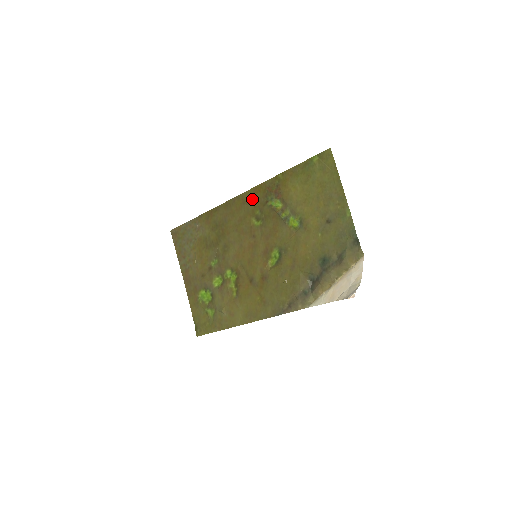
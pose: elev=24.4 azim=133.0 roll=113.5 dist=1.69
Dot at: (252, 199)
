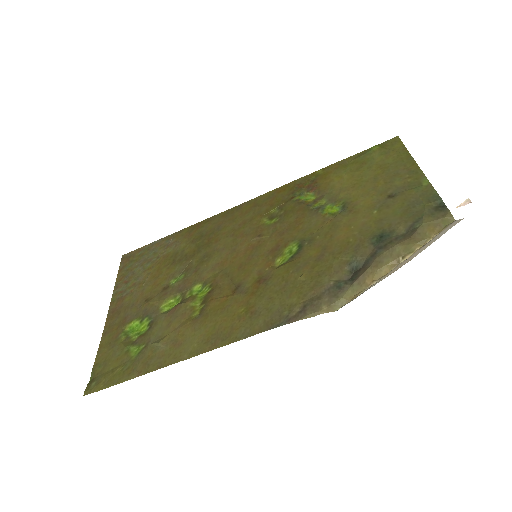
Dot at: (270, 199)
